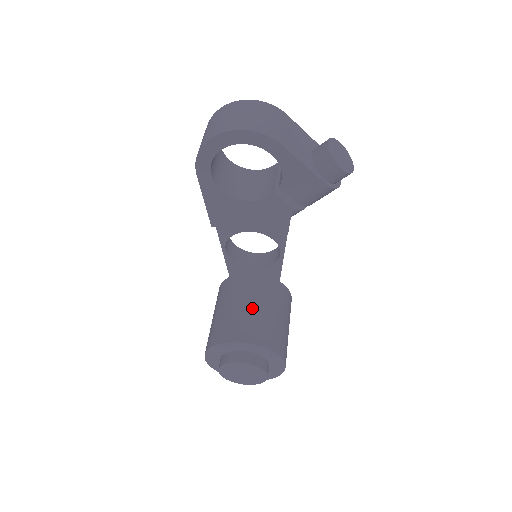
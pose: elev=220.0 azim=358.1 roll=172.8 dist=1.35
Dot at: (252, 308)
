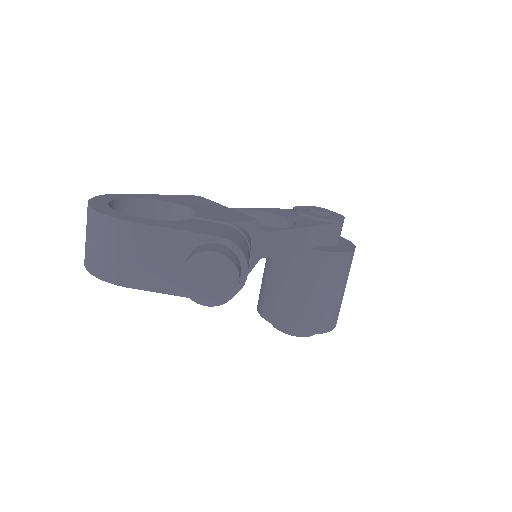
Dot at: (279, 287)
